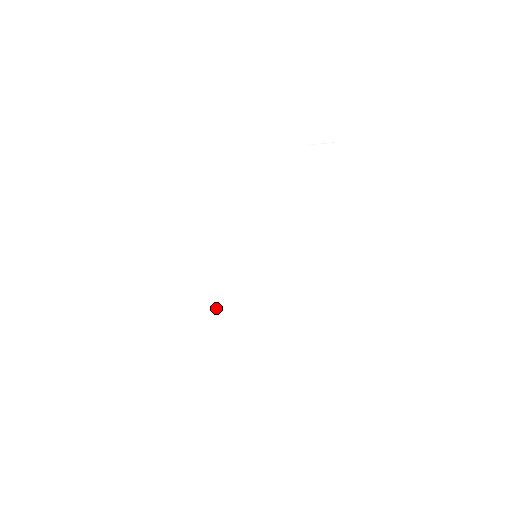
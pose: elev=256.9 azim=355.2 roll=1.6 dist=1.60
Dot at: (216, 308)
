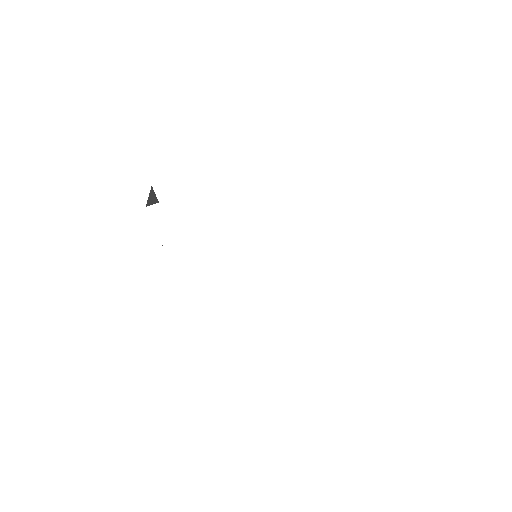
Dot at: (235, 313)
